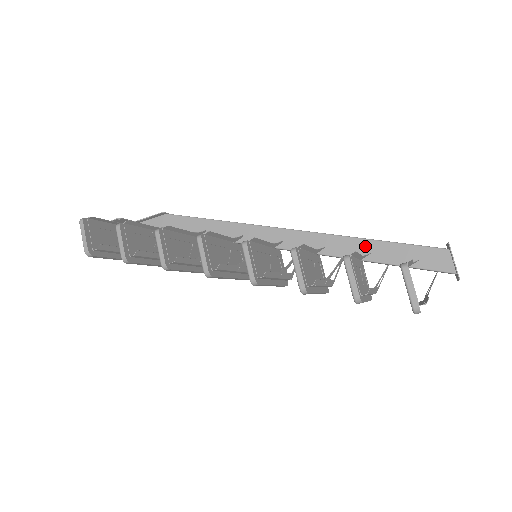
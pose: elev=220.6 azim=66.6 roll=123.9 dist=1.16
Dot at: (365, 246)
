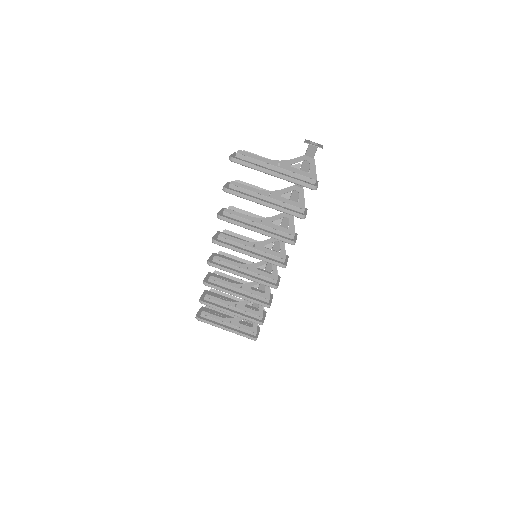
Dot at: occluded
